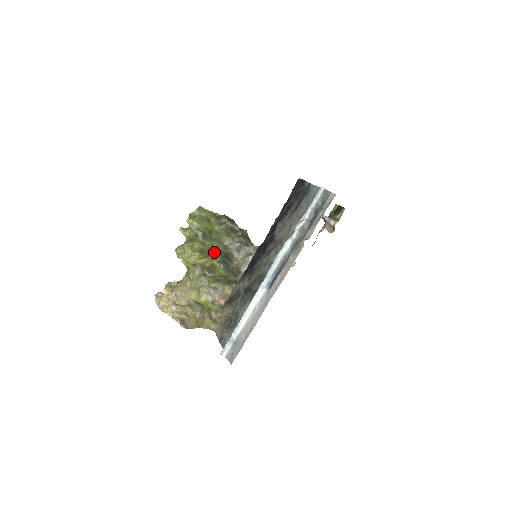
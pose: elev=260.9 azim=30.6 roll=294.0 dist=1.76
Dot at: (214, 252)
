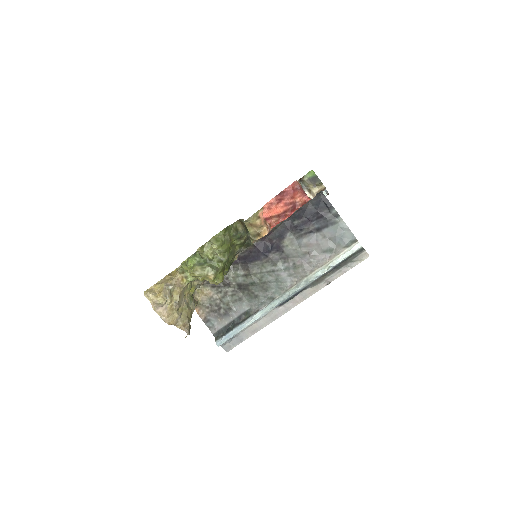
Dot at: (228, 267)
